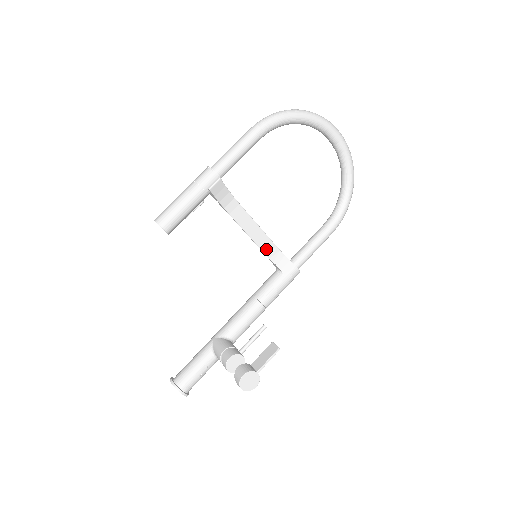
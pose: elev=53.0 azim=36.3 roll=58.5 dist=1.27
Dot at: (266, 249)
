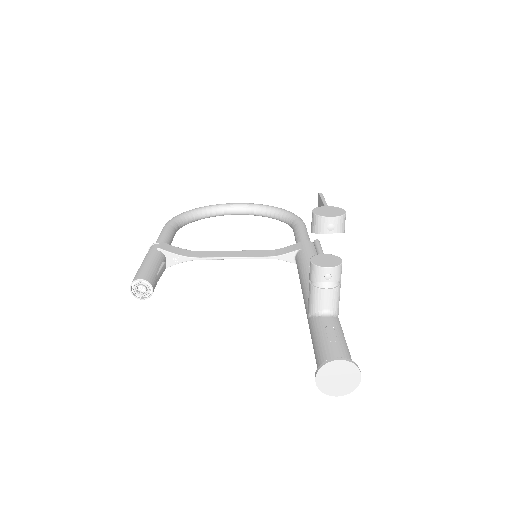
Dot at: (263, 255)
